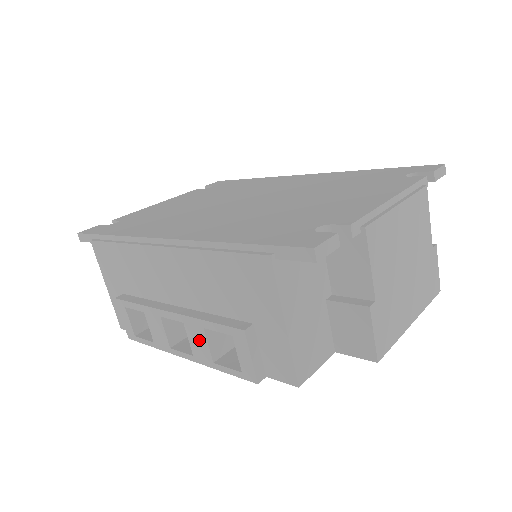
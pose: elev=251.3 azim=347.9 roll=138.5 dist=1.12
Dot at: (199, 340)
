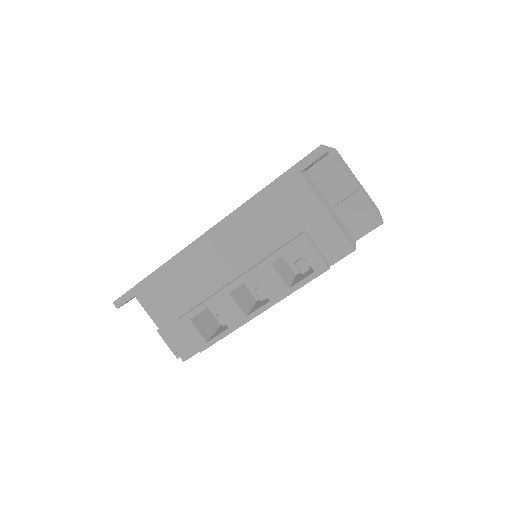
Dot at: (271, 279)
